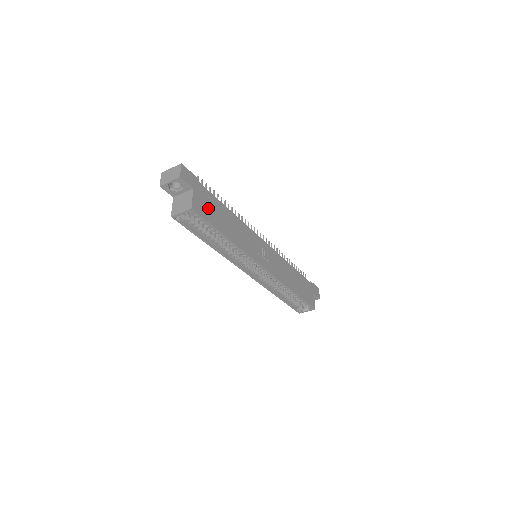
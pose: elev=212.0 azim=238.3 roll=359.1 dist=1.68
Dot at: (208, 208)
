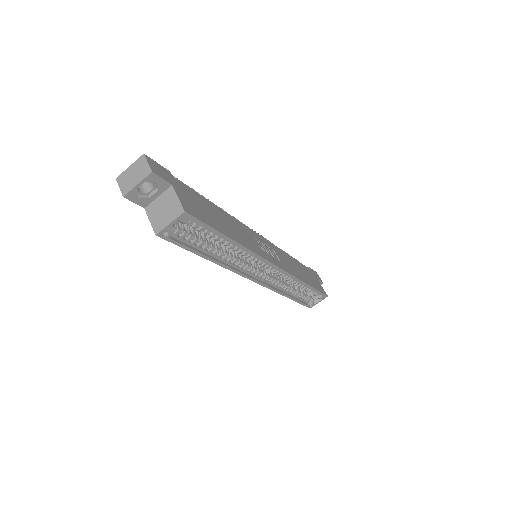
Dot at: (198, 207)
